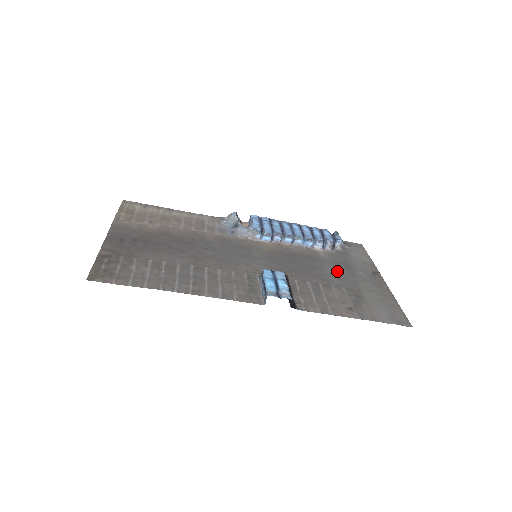
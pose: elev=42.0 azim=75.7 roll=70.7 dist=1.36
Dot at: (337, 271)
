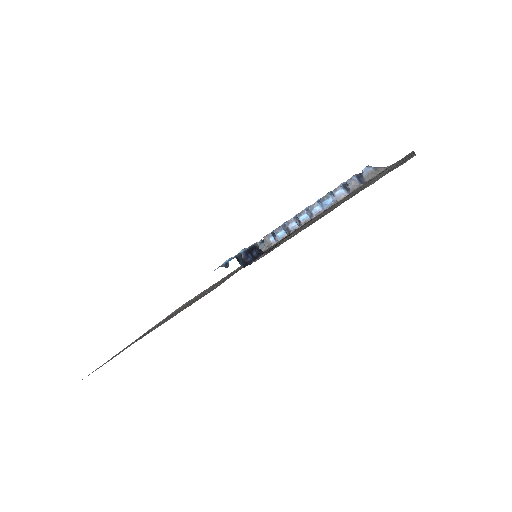
Dot at: (347, 196)
